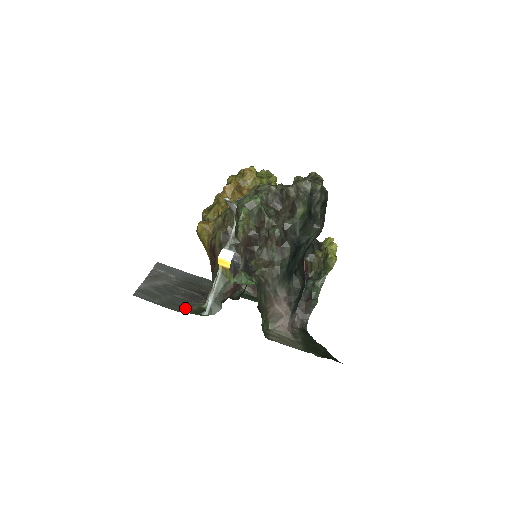
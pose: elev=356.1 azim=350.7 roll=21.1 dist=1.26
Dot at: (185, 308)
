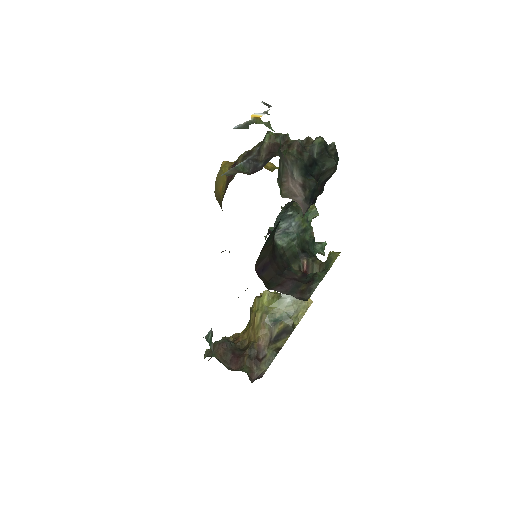
Dot at: occluded
